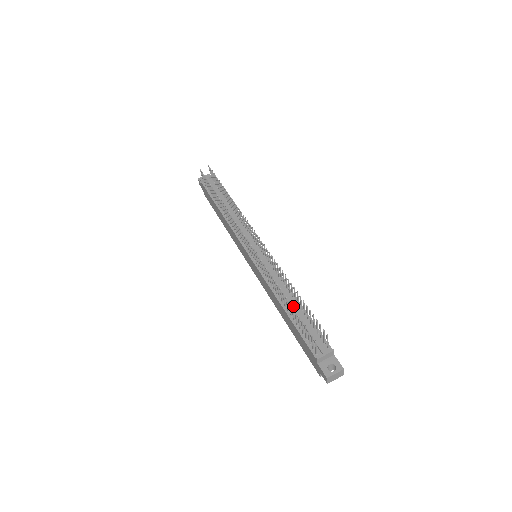
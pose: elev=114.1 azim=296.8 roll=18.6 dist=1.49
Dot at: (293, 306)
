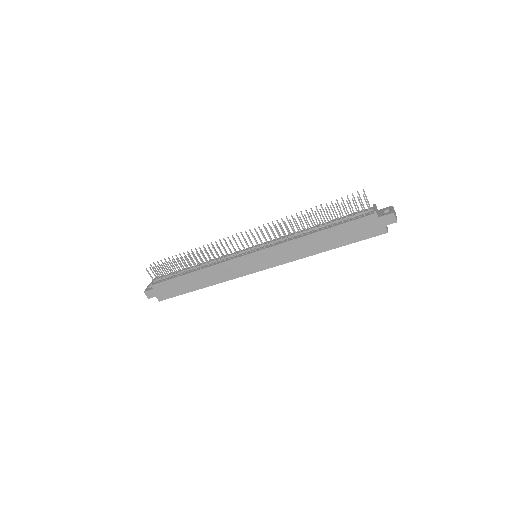
Dot at: (322, 225)
